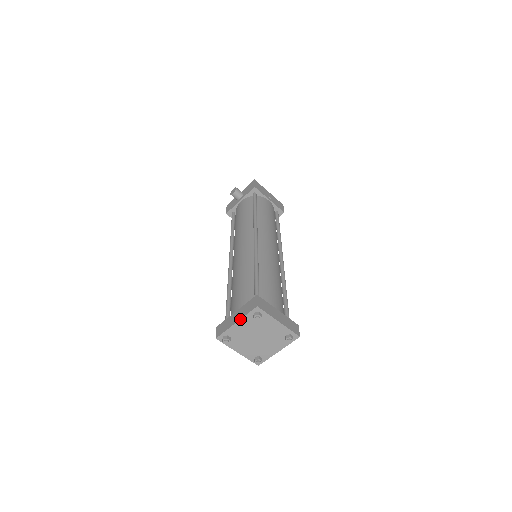
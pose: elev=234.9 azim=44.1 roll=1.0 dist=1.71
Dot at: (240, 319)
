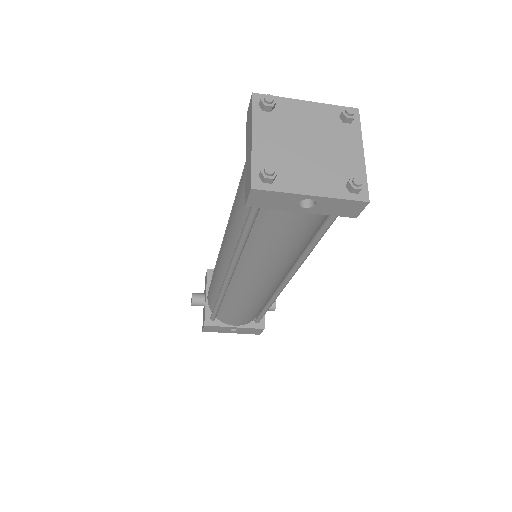
Dot at: (251, 128)
